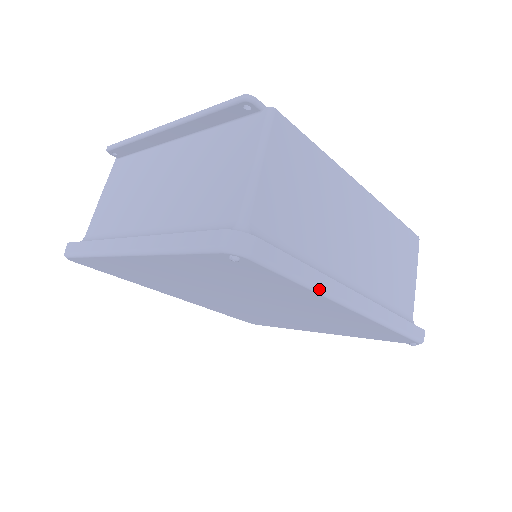
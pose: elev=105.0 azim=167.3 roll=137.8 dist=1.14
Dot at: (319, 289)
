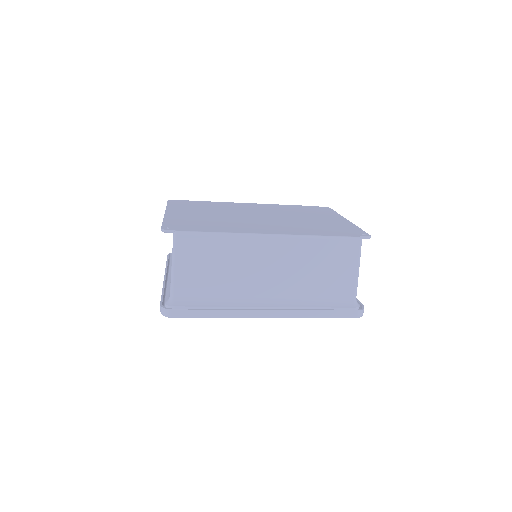
Dot at: (226, 317)
